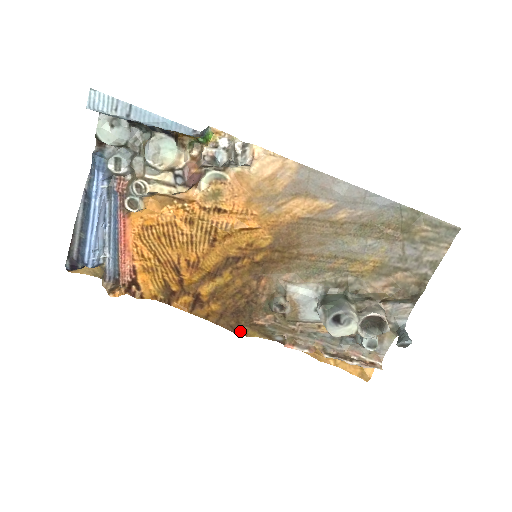
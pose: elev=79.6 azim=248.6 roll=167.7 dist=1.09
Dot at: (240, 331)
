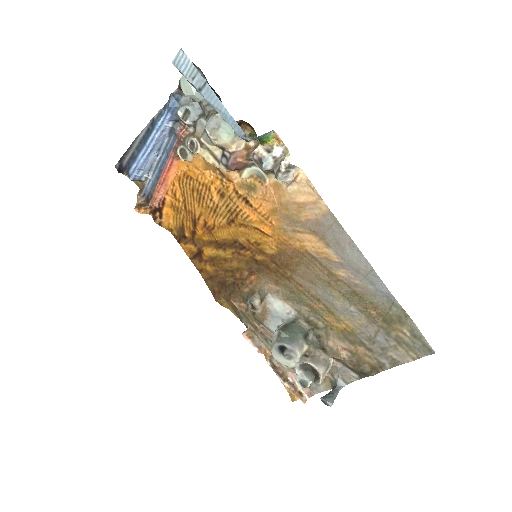
Dot at: (218, 299)
